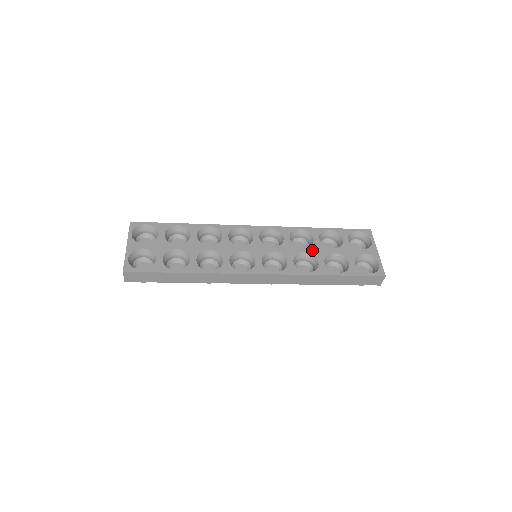
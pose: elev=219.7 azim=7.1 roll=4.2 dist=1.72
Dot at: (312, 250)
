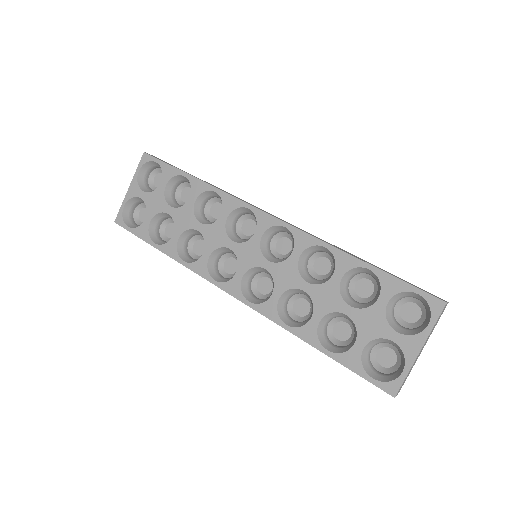
Dot at: (316, 293)
